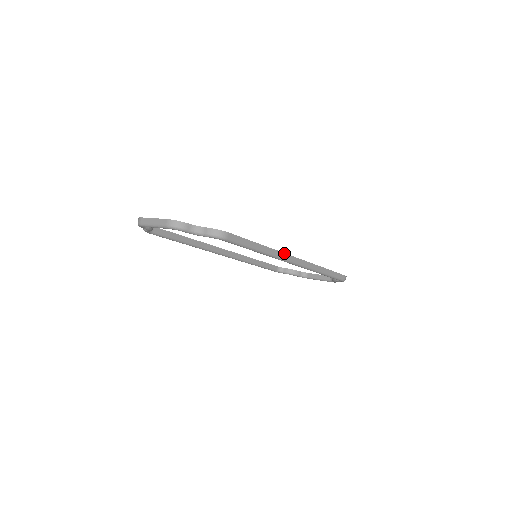
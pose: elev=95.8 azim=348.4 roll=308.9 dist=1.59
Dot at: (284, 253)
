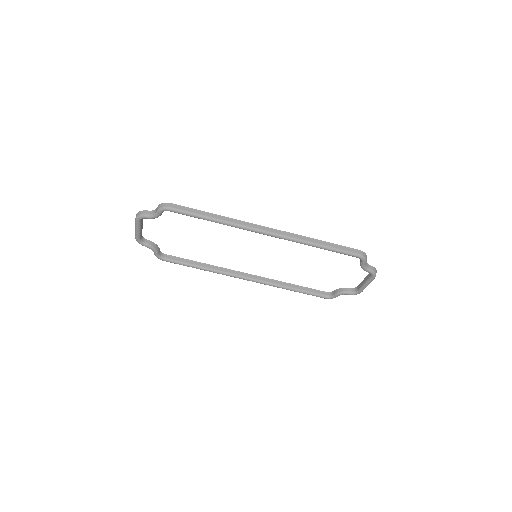
Dot at: (247, 222)
